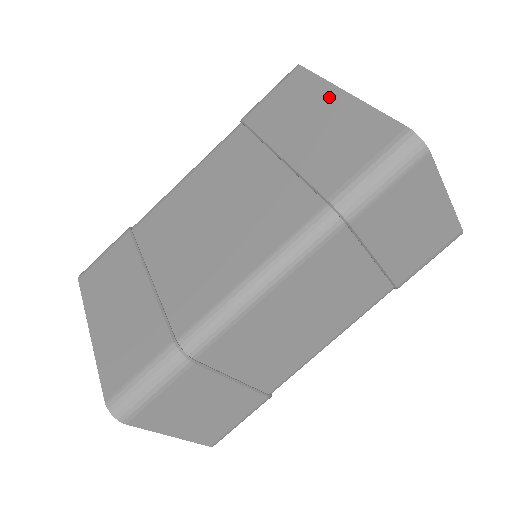
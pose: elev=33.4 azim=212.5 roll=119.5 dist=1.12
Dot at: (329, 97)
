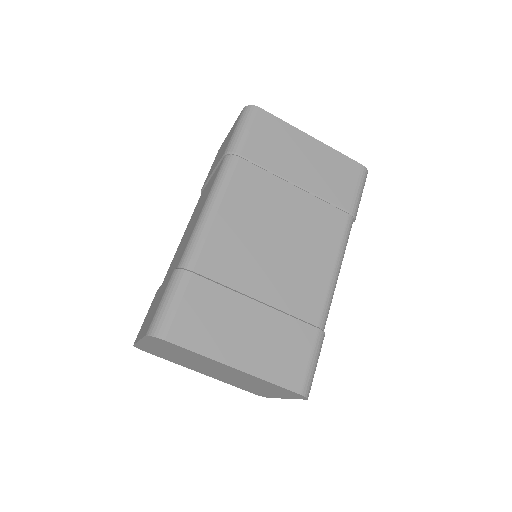
Dot at: (304, 140)
